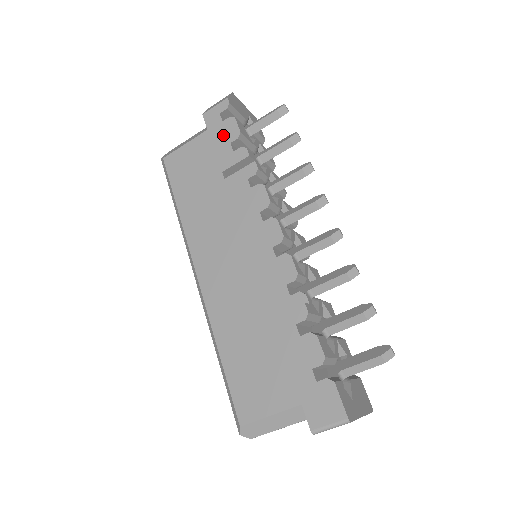
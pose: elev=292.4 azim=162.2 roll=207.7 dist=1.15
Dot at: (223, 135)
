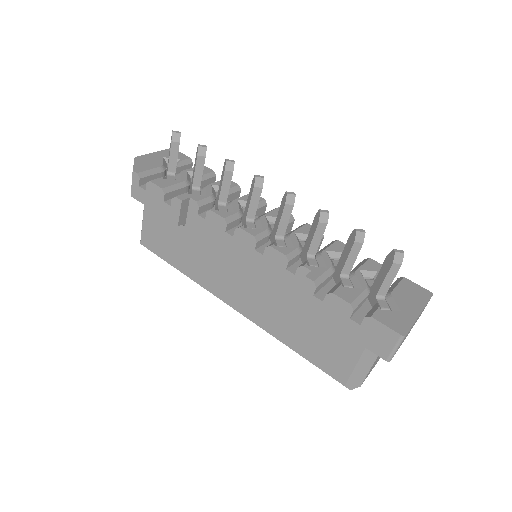
Dot at: (155, 200)
